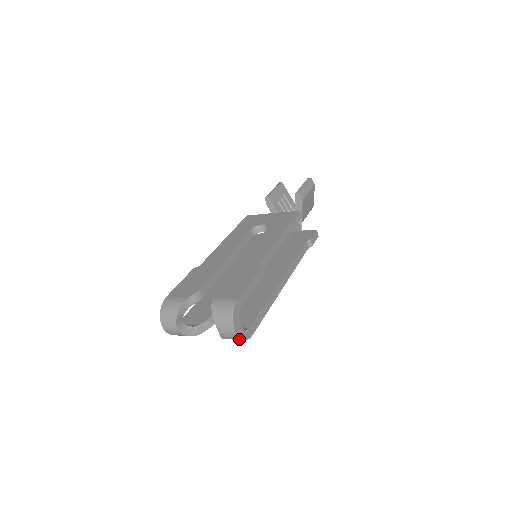
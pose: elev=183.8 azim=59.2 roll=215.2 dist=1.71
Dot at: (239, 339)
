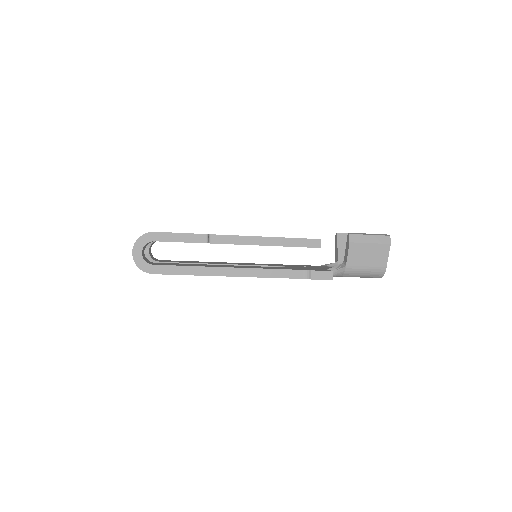
Dot at: (136, 264)
